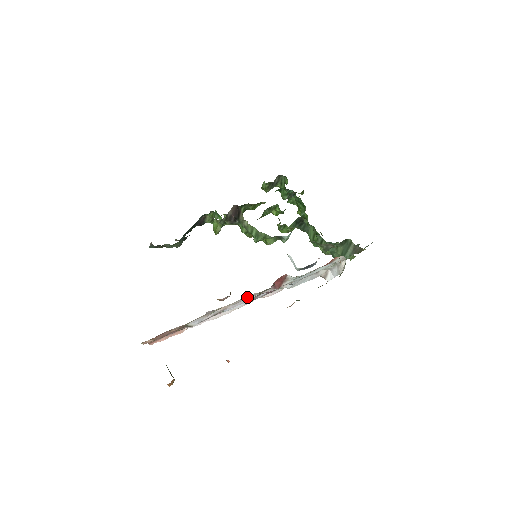
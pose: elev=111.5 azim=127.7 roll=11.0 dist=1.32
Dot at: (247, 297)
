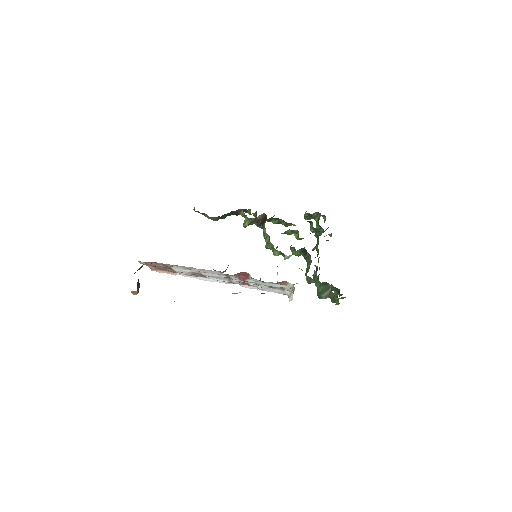
Dot at: (216, 273)
